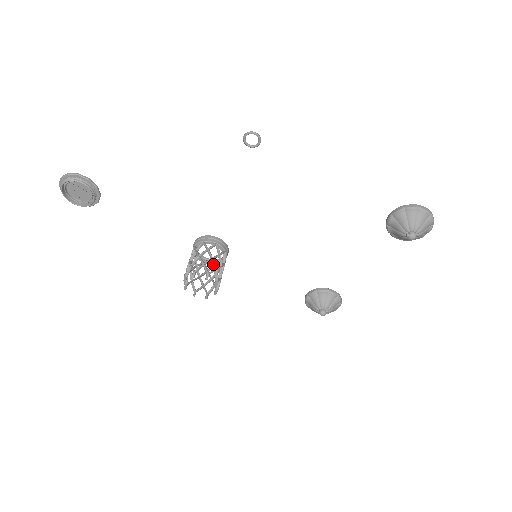
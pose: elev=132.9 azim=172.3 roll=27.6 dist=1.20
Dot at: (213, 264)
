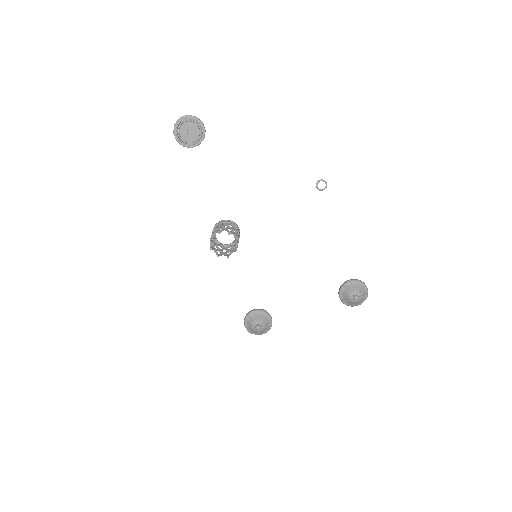
Dot at: (237, 238)
